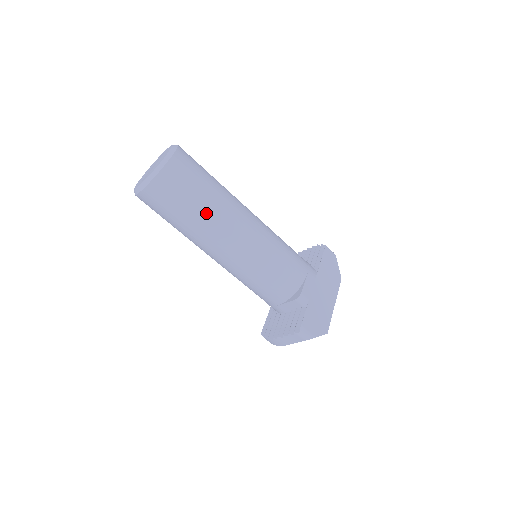
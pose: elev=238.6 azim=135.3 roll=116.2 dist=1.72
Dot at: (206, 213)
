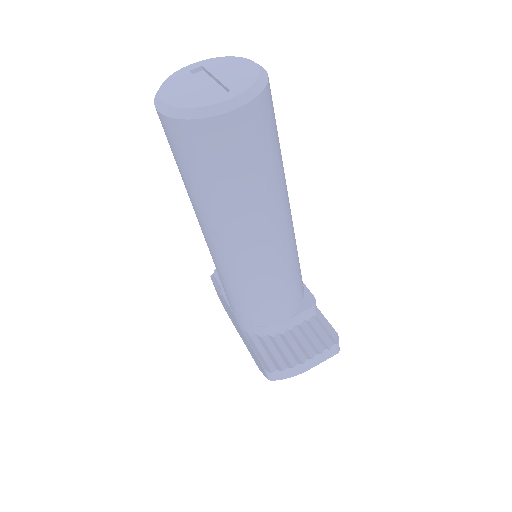
Dot at: (282, 172)
